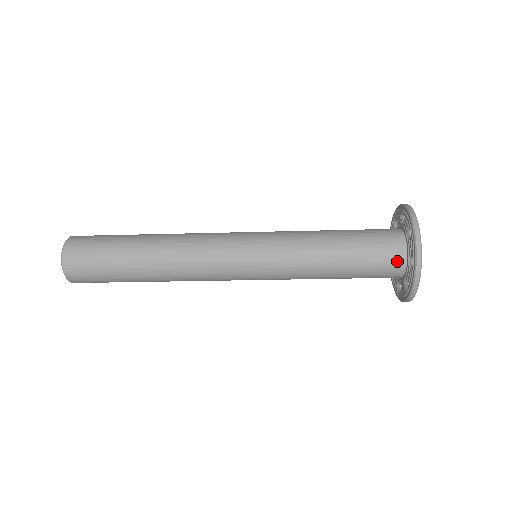
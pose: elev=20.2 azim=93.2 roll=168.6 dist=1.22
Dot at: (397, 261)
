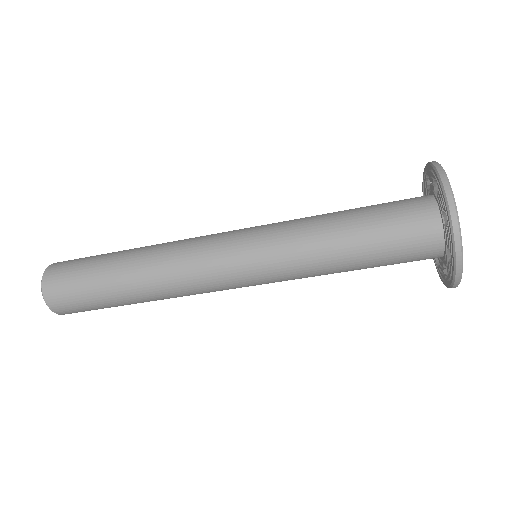
Dot at: (431, 249)
